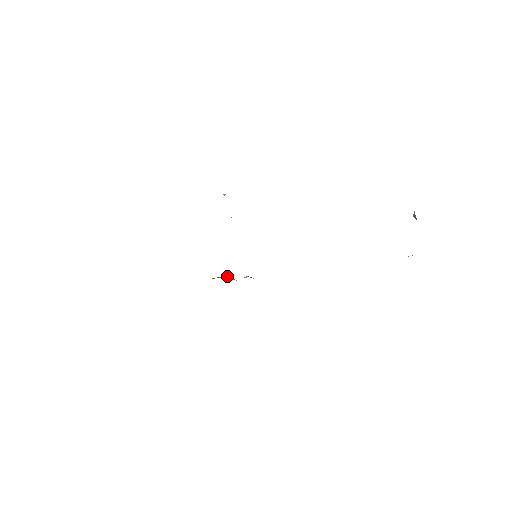
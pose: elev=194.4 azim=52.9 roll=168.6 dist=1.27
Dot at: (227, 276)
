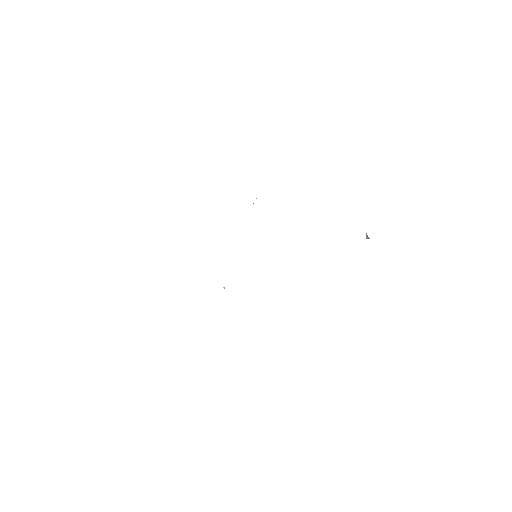
Dot at: occluded
